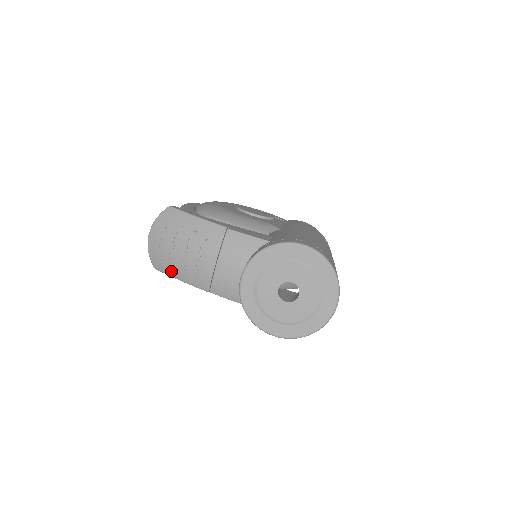
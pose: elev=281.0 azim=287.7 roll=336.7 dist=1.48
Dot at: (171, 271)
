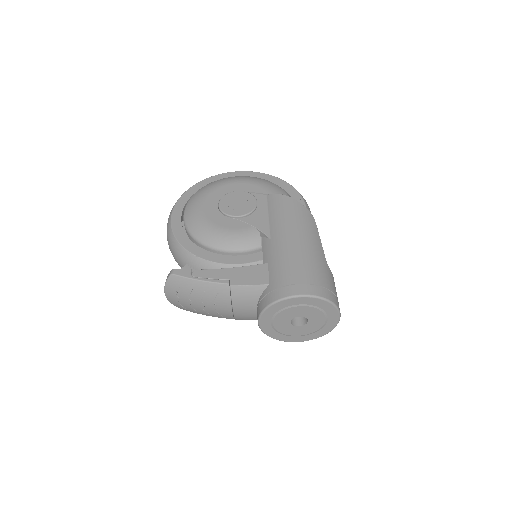
Dot at: (197, 313)
